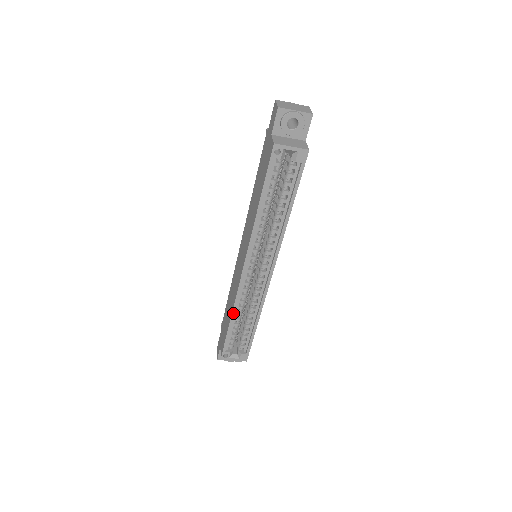
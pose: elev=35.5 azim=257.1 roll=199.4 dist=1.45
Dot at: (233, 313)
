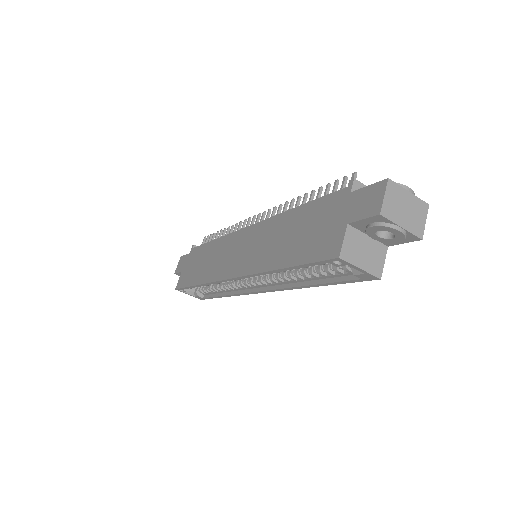
Dot at: (203, 284)
